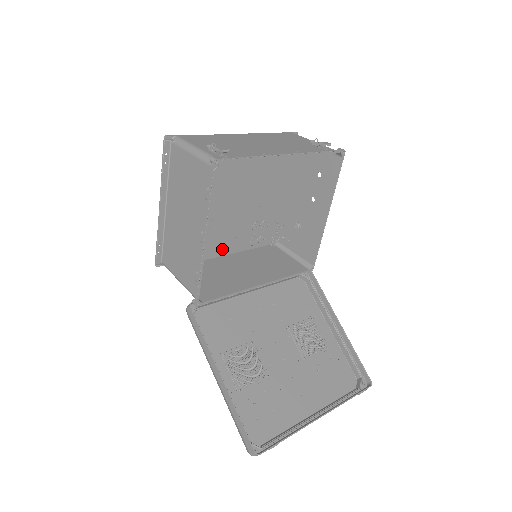
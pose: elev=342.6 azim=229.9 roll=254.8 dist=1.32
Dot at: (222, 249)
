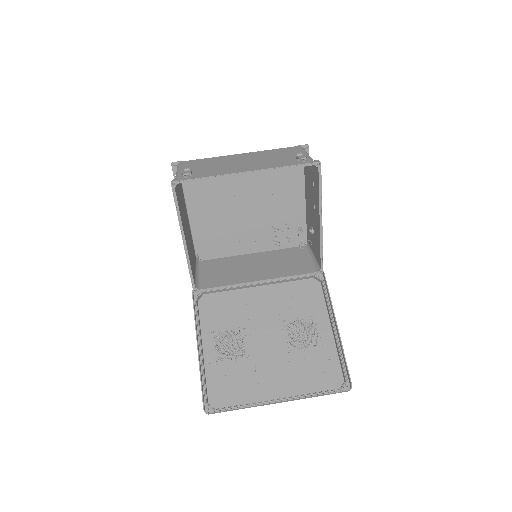
Dot at: (244, 248)
